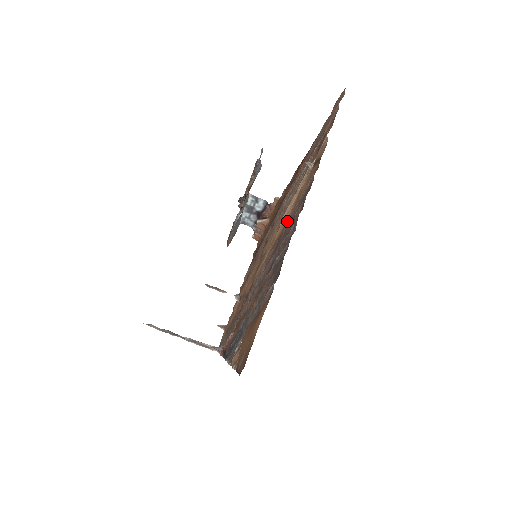
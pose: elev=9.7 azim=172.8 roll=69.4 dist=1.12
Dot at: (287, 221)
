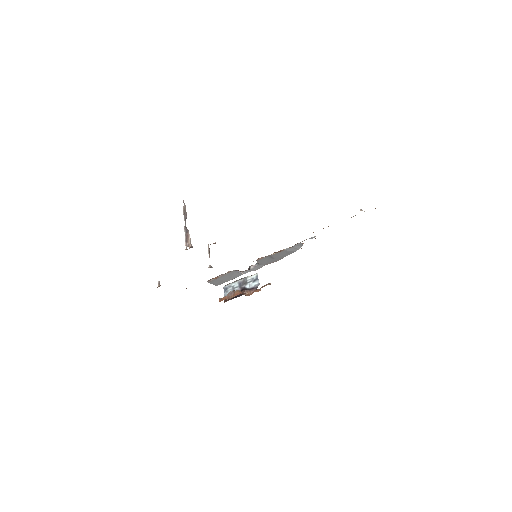
Dot at: occluded
